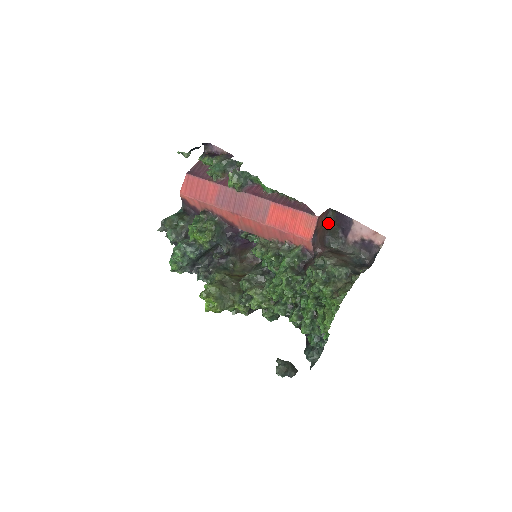
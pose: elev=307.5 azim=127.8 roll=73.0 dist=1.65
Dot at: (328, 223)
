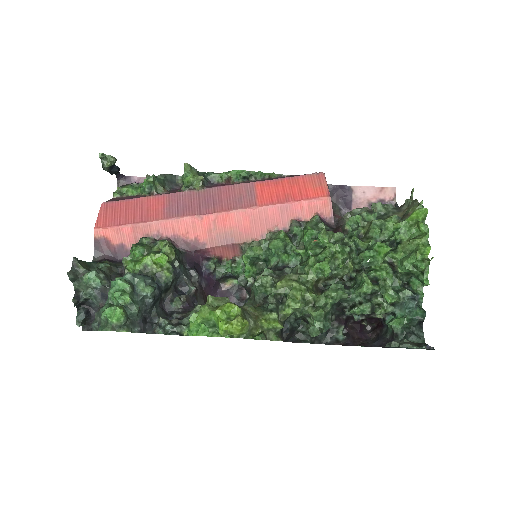
Dot at: occluded
